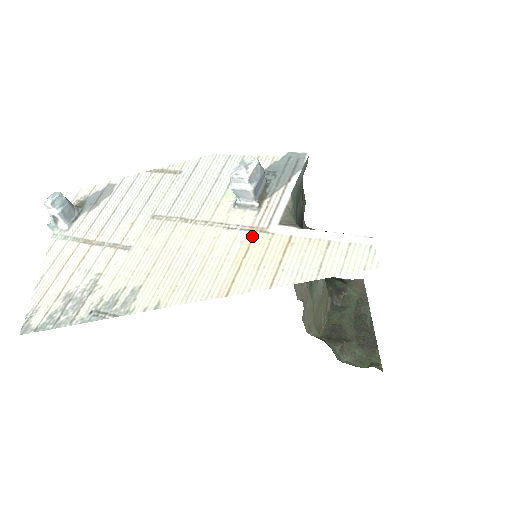
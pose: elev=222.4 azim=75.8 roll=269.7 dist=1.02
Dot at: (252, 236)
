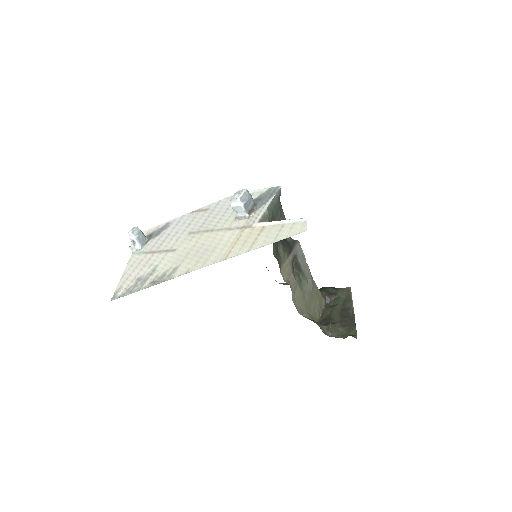
Dot at: (243, 230)
